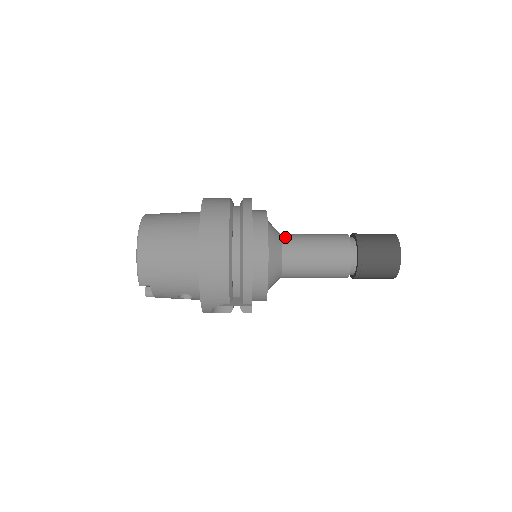
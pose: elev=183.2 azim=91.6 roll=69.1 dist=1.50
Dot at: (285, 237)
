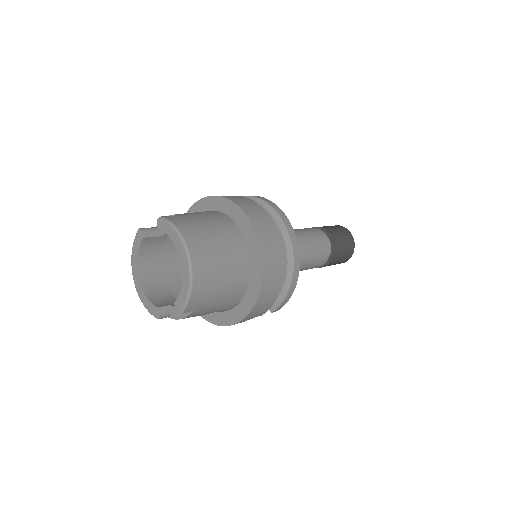
Dot at: occluded
